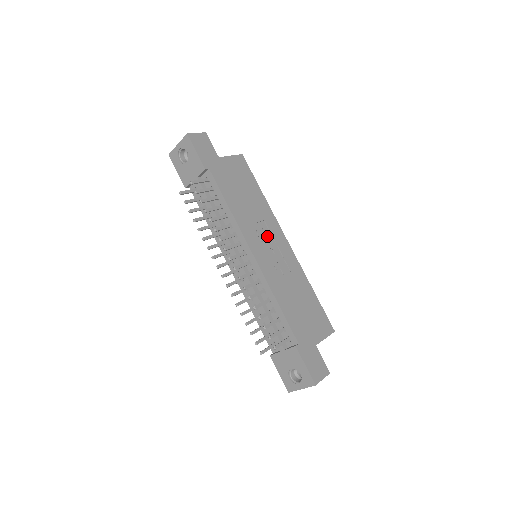
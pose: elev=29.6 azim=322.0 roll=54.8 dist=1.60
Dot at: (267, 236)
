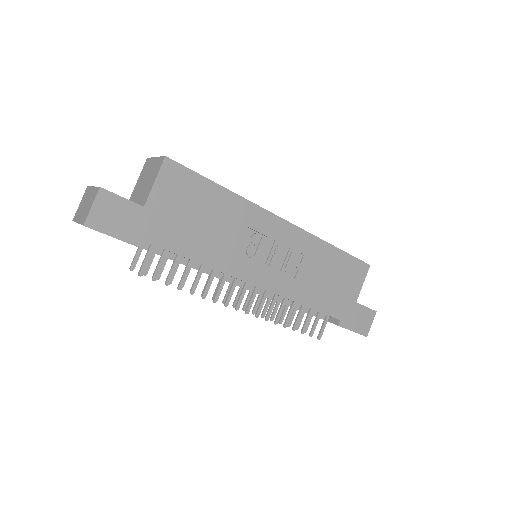
Dot at: (260, 244)
